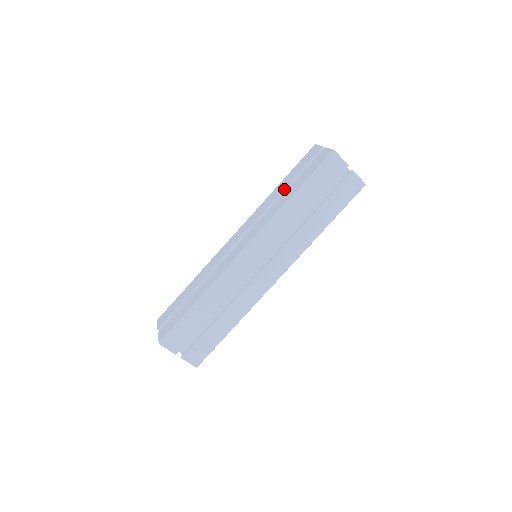
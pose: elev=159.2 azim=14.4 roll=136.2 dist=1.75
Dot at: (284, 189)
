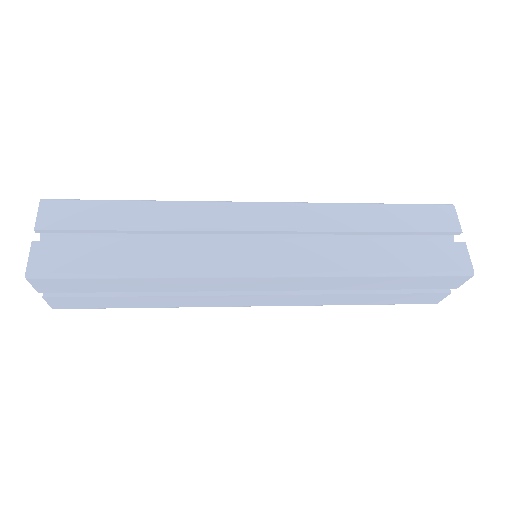
Dot at: occluded
